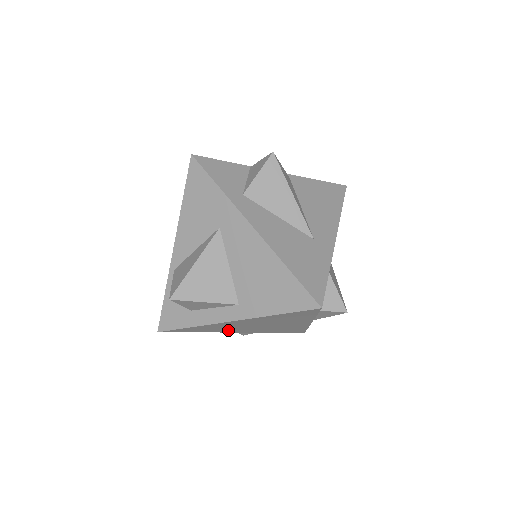
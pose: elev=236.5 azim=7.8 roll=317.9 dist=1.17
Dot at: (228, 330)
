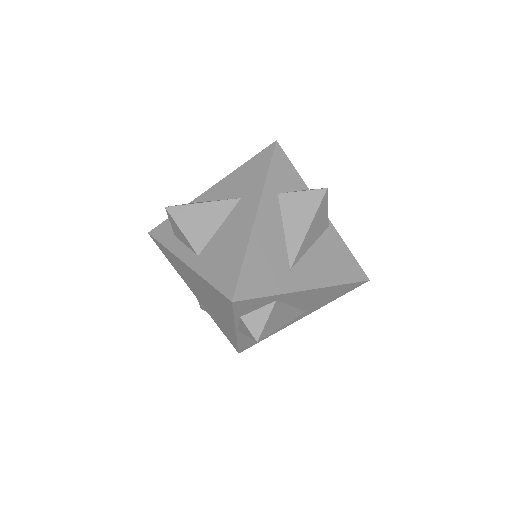
Dot at: (188, 282)
